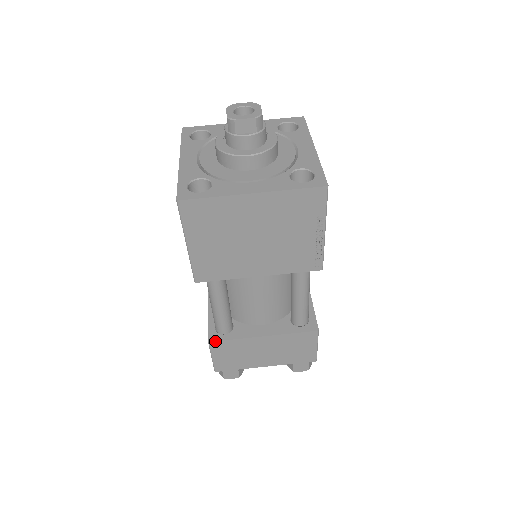
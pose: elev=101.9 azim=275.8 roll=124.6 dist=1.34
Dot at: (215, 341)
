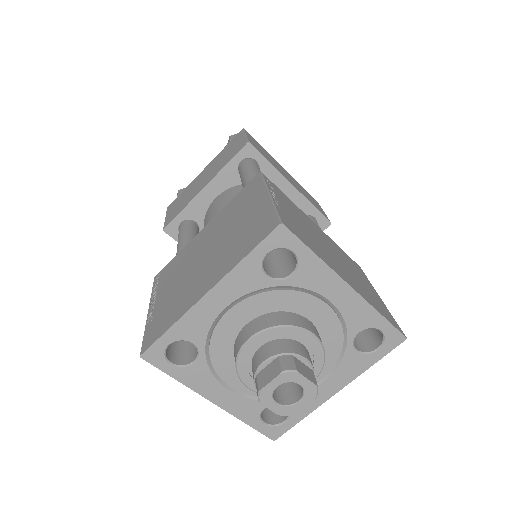
Dot at: (169, 235)
